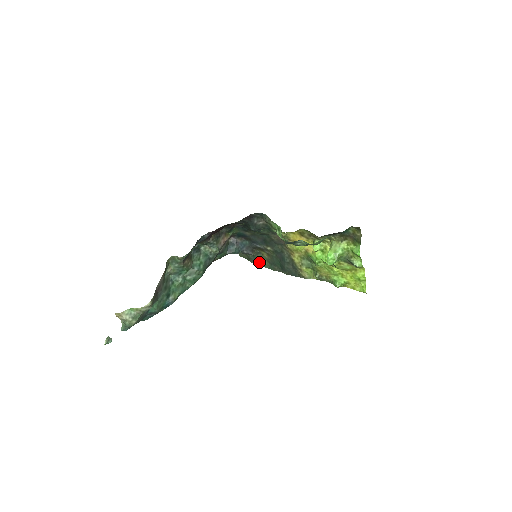
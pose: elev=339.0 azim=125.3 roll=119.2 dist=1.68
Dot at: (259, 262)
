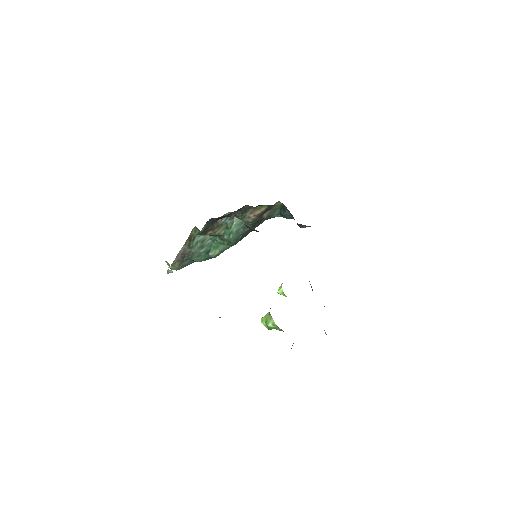
Dot at: occluded
